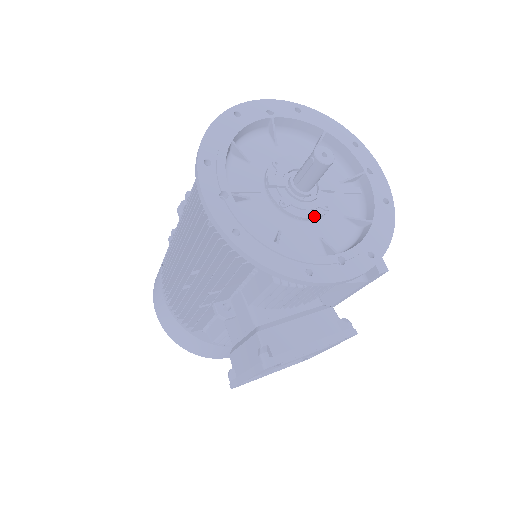
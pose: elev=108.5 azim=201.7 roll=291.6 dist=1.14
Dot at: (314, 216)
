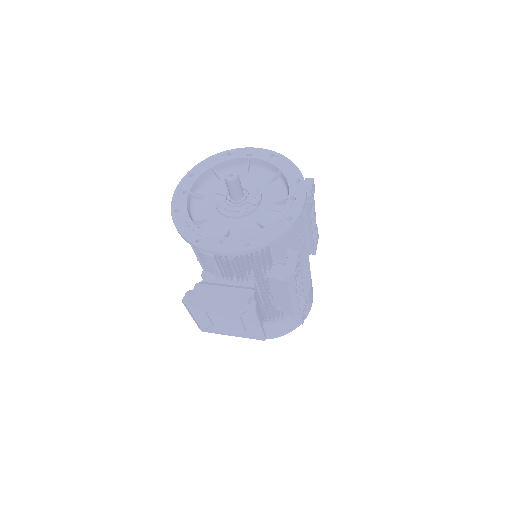
Dot at: (232, 215)
